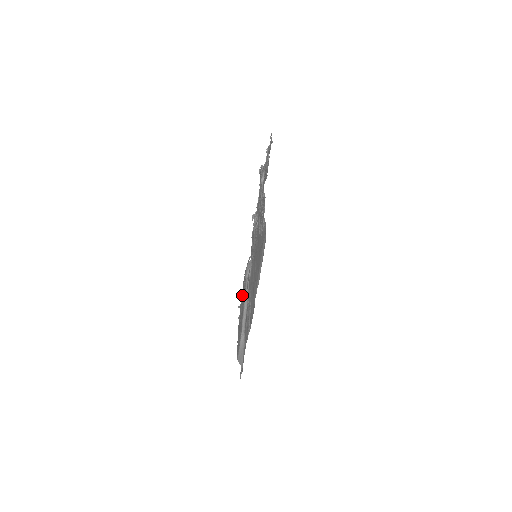
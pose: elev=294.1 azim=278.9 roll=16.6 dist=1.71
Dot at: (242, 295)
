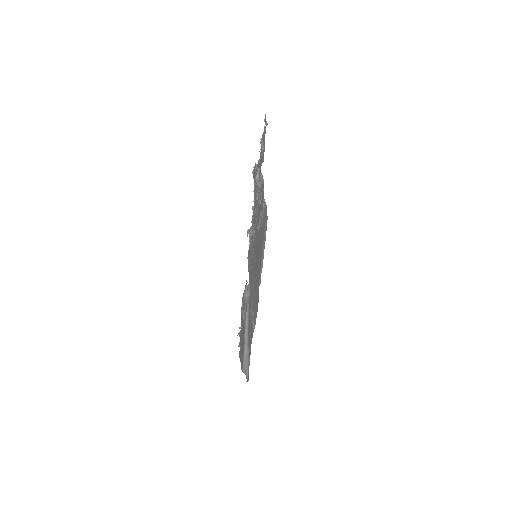
Dot at: (241, 319)
